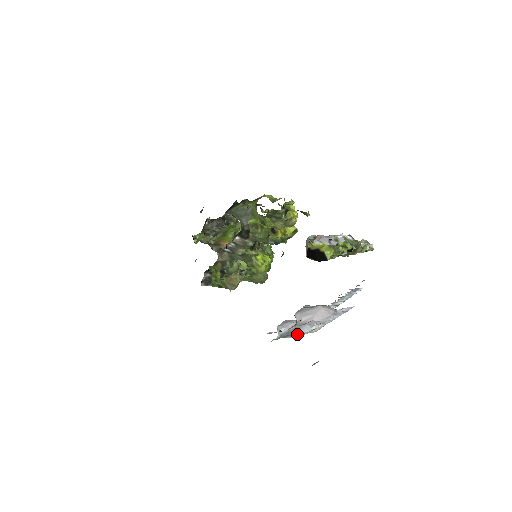
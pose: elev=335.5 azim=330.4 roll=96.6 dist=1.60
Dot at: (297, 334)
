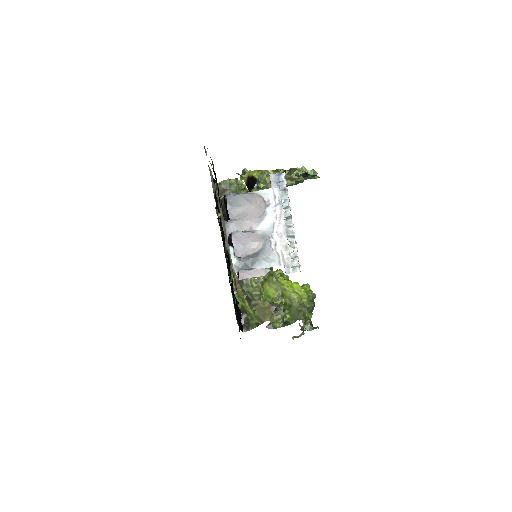
Dot at: (262, 261)
